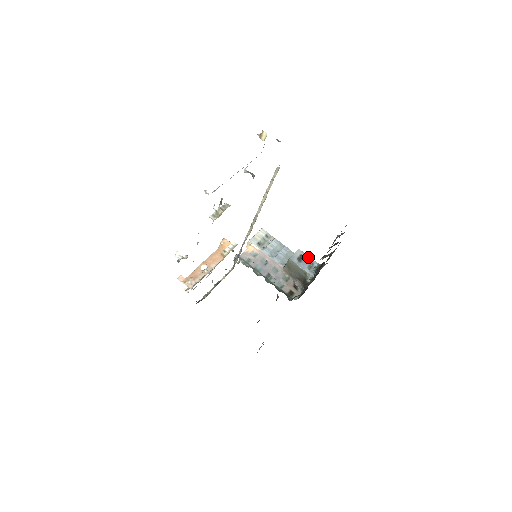
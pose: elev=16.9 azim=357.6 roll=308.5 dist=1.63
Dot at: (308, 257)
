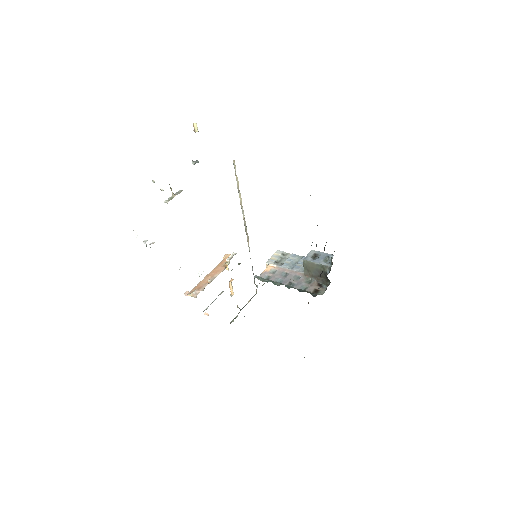
Dot at: (322, 253)
